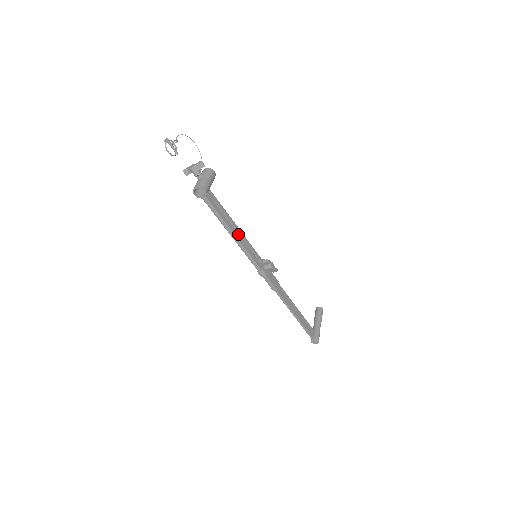
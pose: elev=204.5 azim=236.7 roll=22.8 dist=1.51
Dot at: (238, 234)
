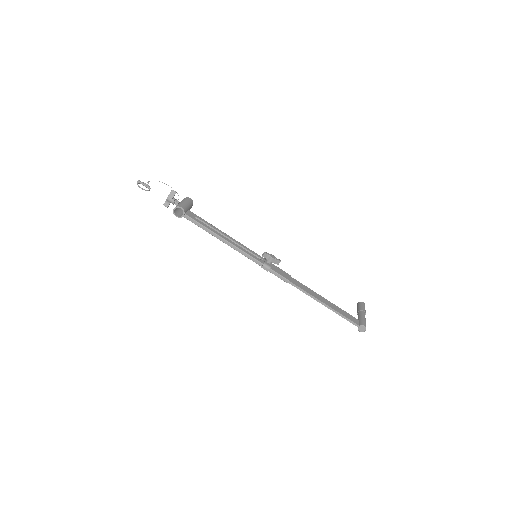
Dot at: occluded
